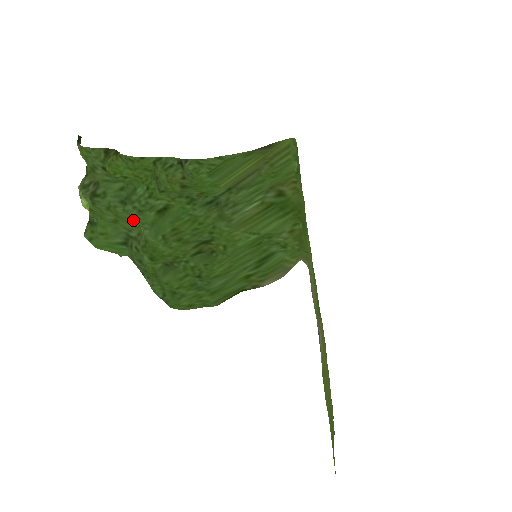
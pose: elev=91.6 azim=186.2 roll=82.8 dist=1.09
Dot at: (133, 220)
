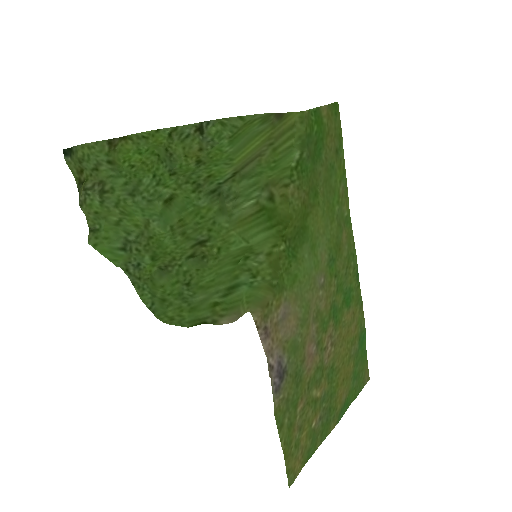
Dot at: (141, 213)
